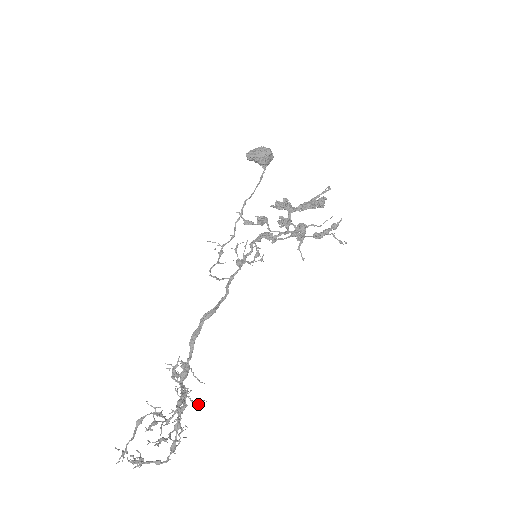
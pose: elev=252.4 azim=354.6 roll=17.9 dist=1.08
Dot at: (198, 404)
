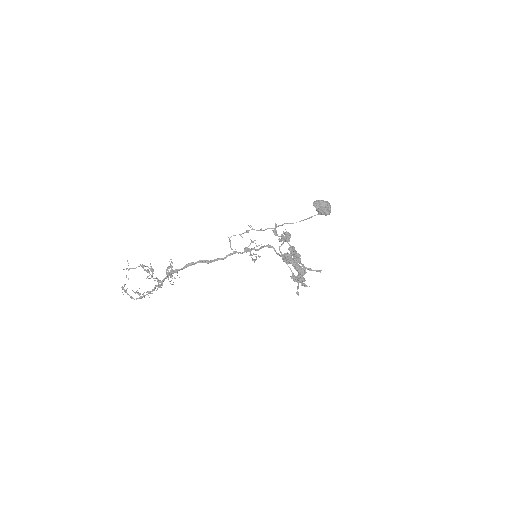
Dot at: occluded
